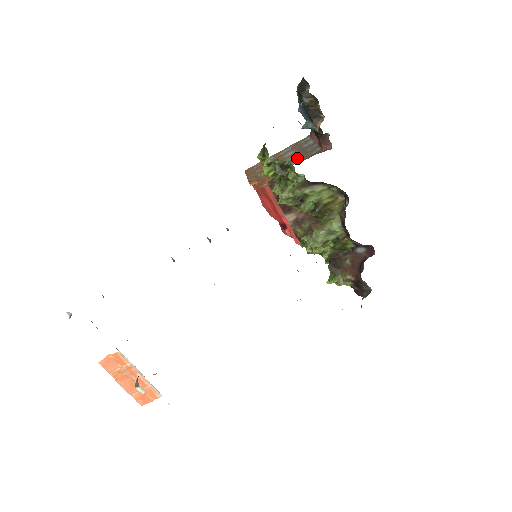
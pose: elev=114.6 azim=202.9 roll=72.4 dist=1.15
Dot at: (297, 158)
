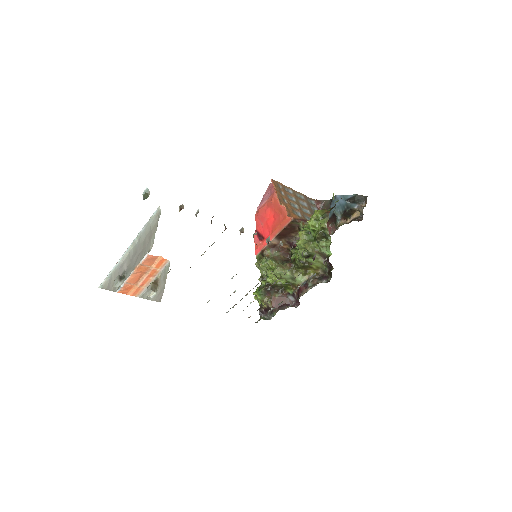
Dot at: (310, 216)
